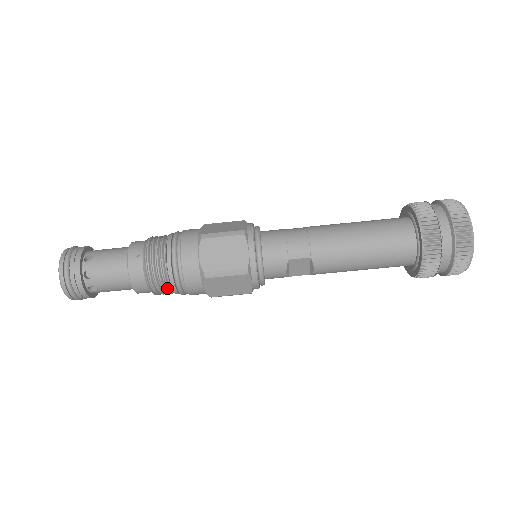
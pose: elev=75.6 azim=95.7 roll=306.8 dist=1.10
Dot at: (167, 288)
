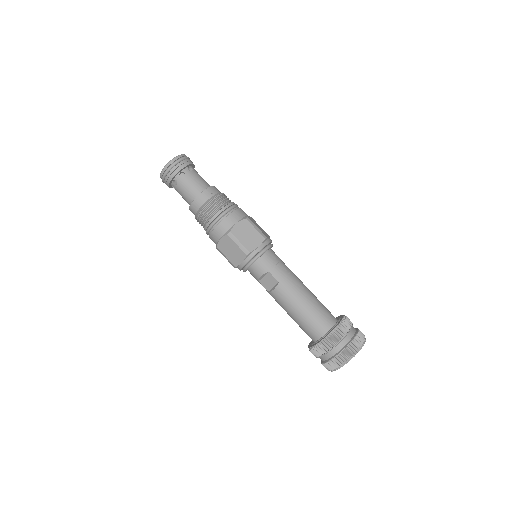
Dot at: (206, 220)
